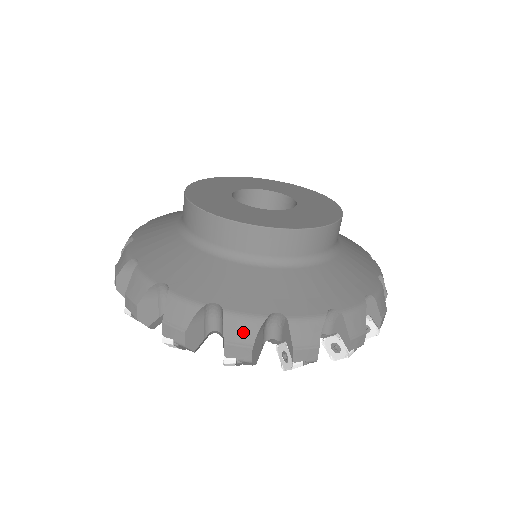
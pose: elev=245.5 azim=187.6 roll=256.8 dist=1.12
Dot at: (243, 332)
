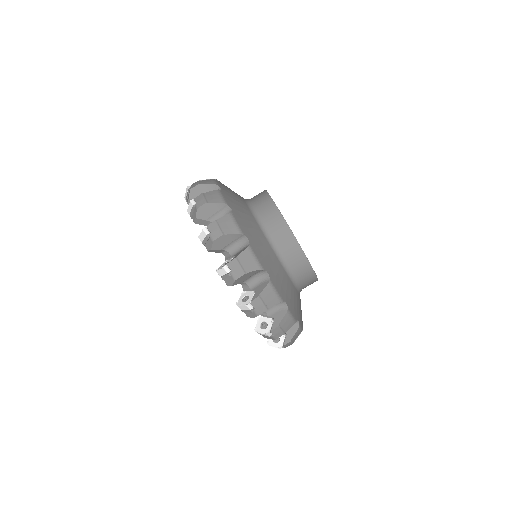
Dot at: (270, 299)
